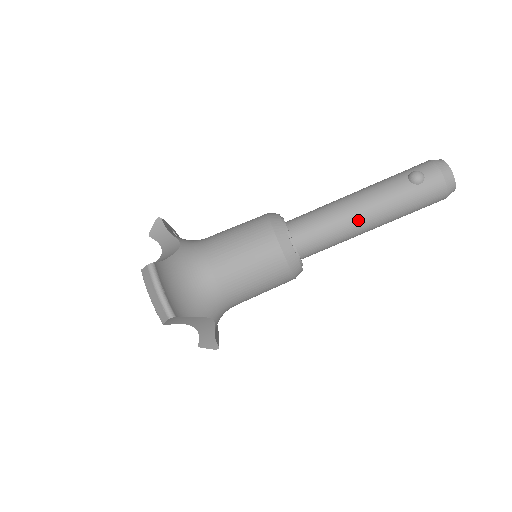
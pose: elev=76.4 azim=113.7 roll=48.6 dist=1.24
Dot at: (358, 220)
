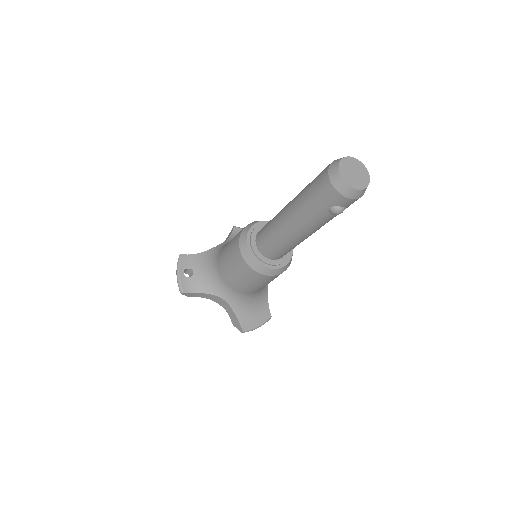
Dot at: occluded
